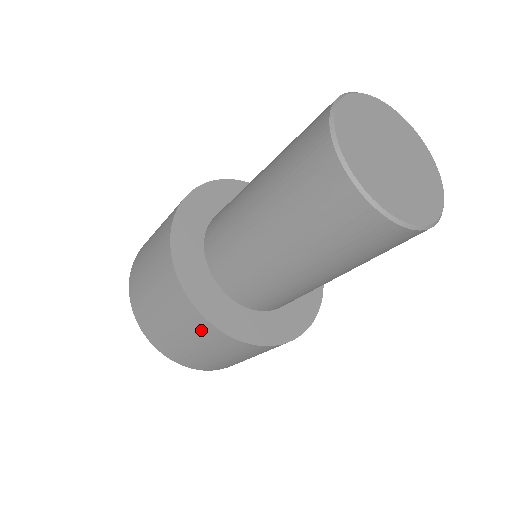
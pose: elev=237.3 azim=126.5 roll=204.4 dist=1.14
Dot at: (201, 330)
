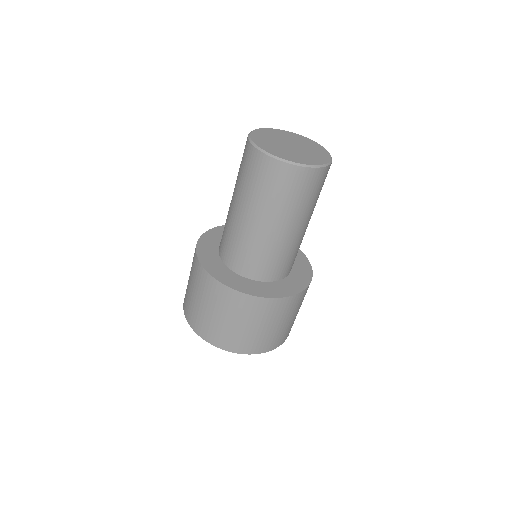
Dot at: (244, 305)
